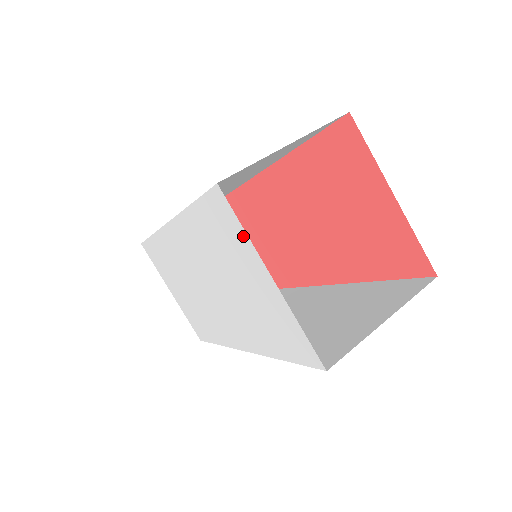
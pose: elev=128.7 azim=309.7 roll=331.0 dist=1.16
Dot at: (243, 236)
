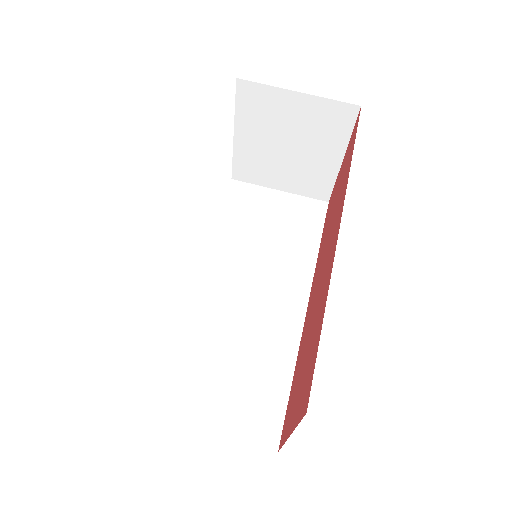
Dot at: occluded
